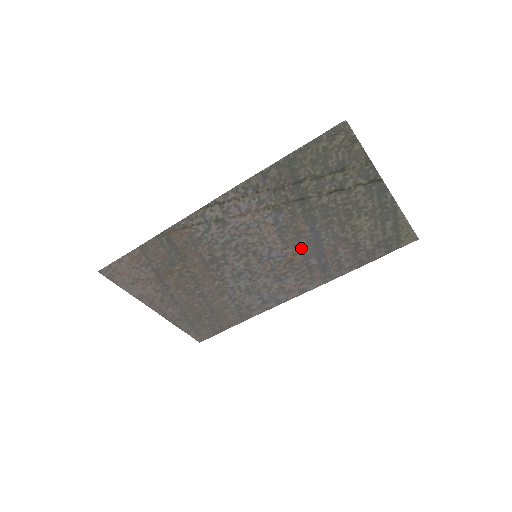
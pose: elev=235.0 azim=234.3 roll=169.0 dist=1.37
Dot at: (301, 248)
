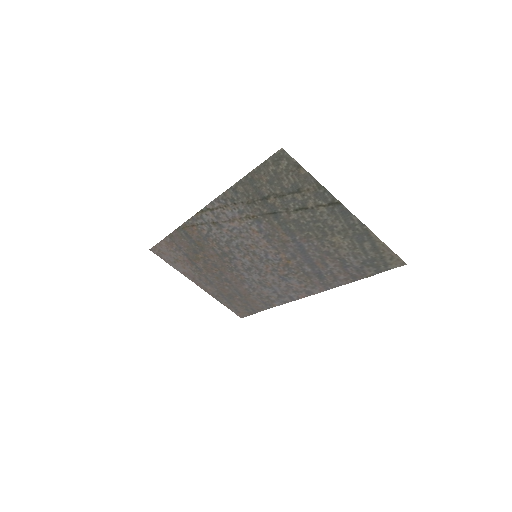
Dot at: (291, 255)
